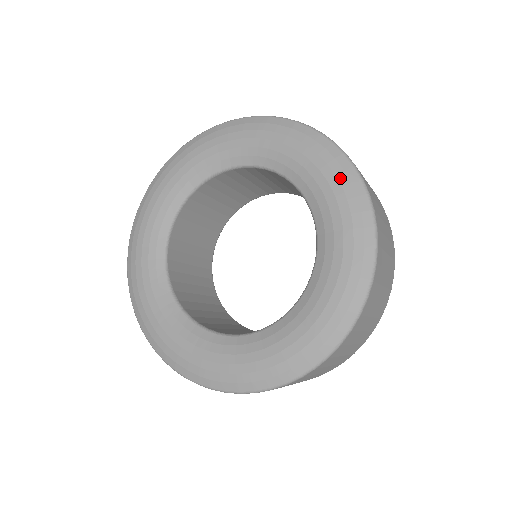
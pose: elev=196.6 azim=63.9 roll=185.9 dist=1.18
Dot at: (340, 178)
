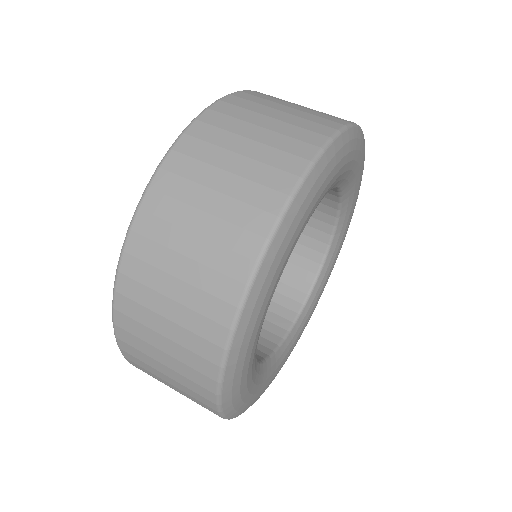
Dot at: occluded
